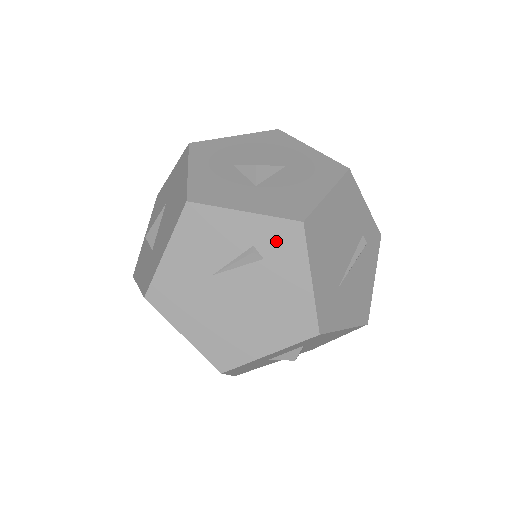
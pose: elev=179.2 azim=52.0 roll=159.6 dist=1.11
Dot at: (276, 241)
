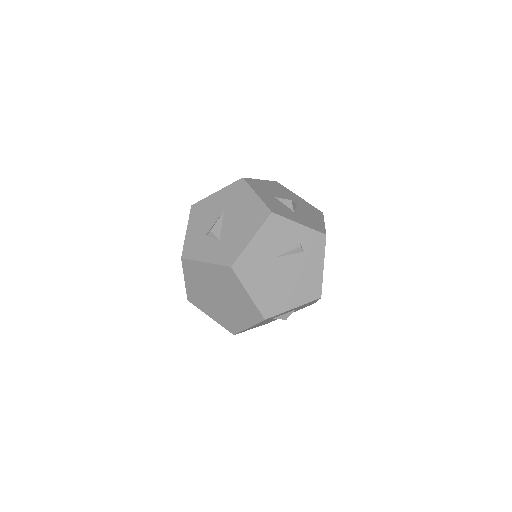
Dot at: (312, 243)
